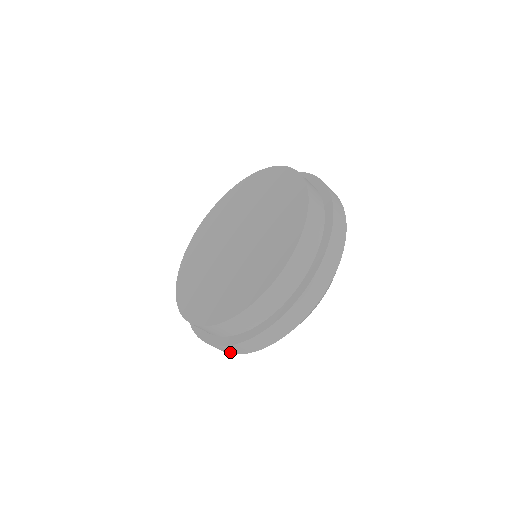
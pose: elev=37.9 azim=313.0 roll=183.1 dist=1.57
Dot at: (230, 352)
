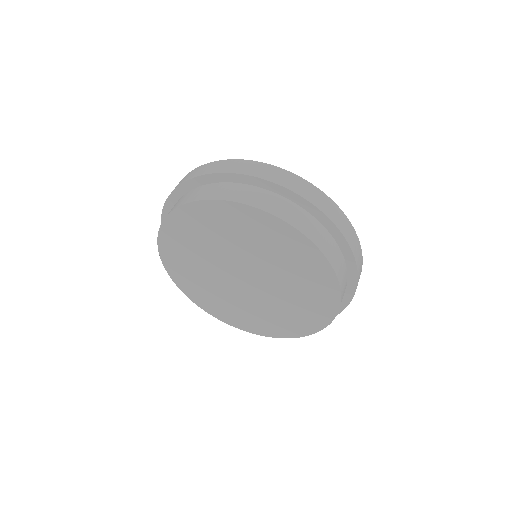
Dot at: occluded
